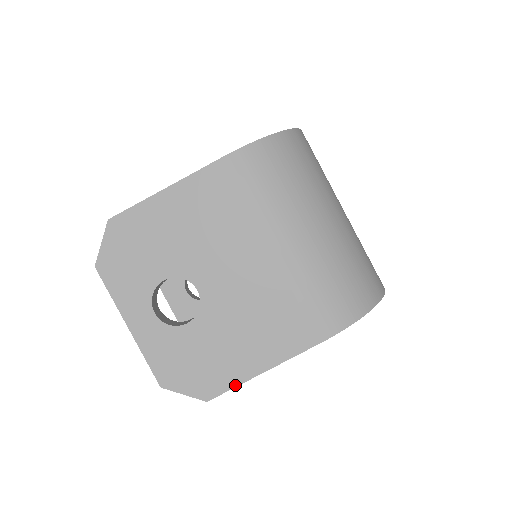
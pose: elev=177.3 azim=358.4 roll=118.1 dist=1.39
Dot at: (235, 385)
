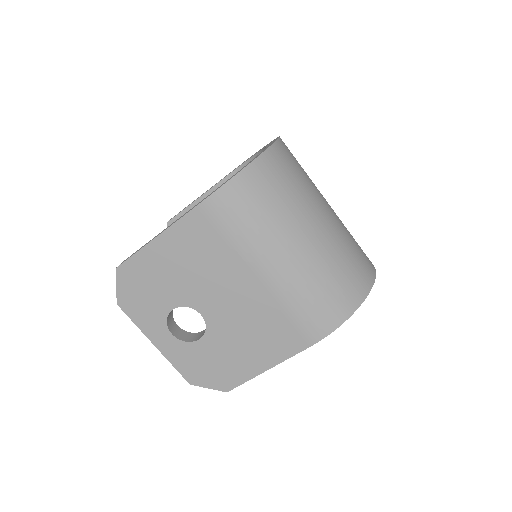
Dot at: (246, 380)
